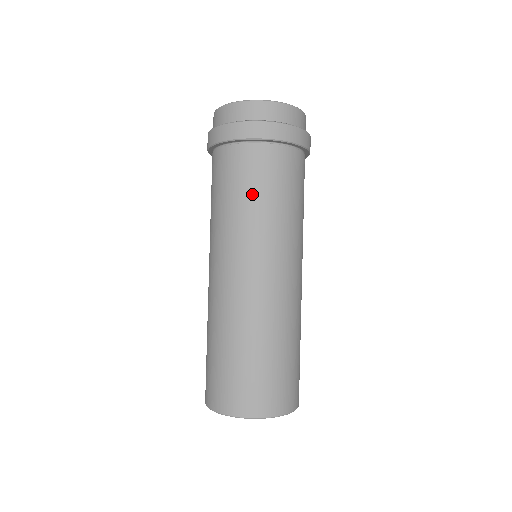
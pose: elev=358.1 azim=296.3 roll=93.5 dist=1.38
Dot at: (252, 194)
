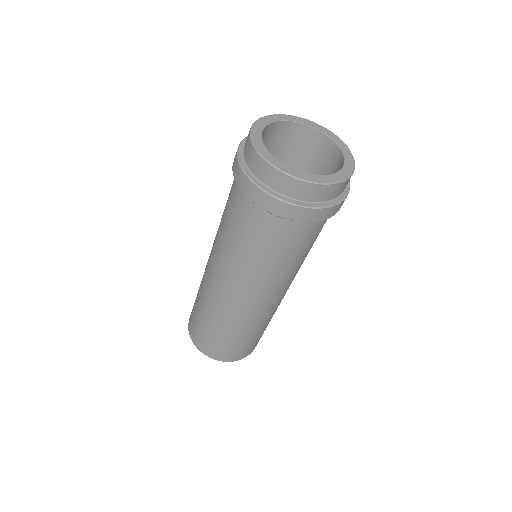
Dot at: (301, 253)
